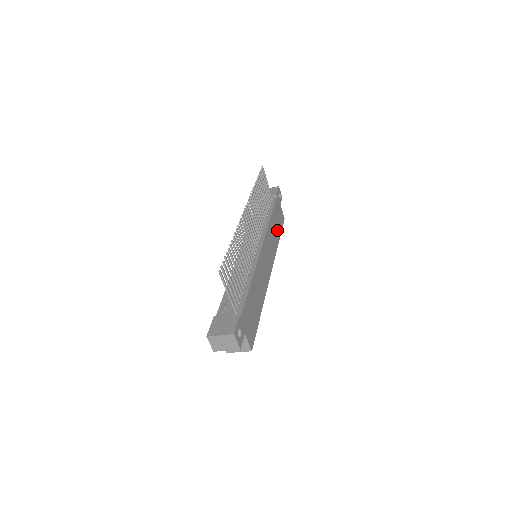
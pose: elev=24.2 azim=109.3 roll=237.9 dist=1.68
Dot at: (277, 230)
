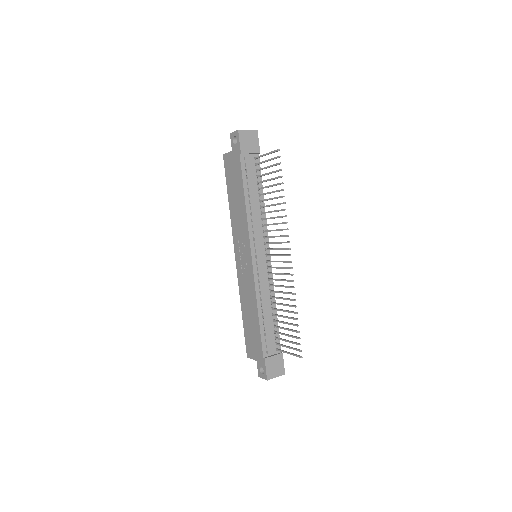
Dot at: occluded
